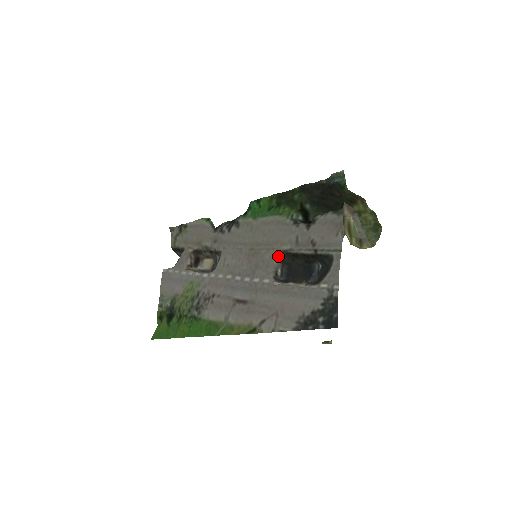
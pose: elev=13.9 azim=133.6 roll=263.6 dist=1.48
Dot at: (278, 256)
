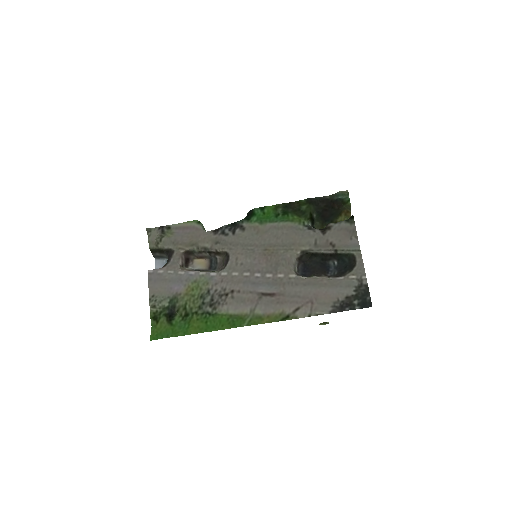
Dot at: (297, 255)
